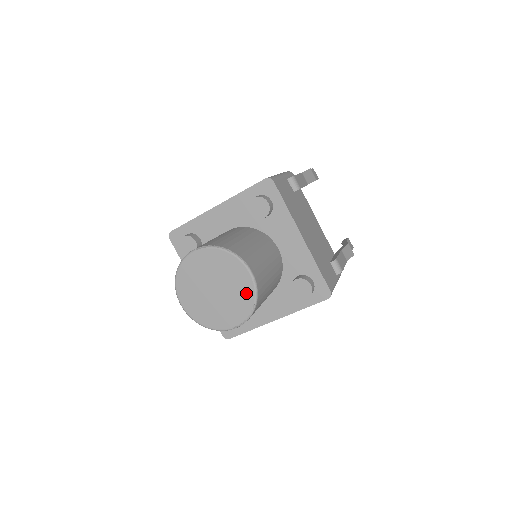
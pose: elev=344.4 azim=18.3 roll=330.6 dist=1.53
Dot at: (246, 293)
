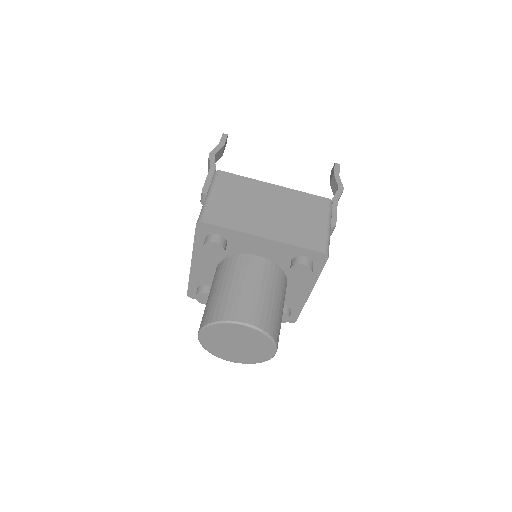
Dot at: (260, 358)
